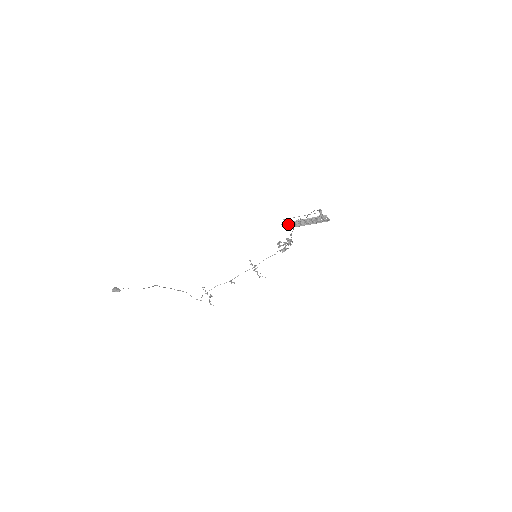
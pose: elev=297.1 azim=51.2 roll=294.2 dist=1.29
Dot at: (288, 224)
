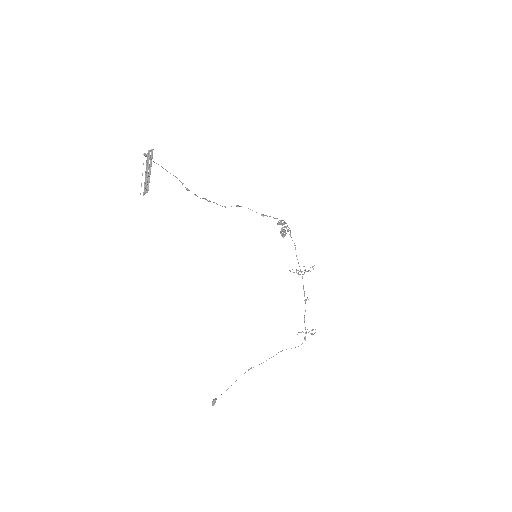
Dot at: (145, 189)
